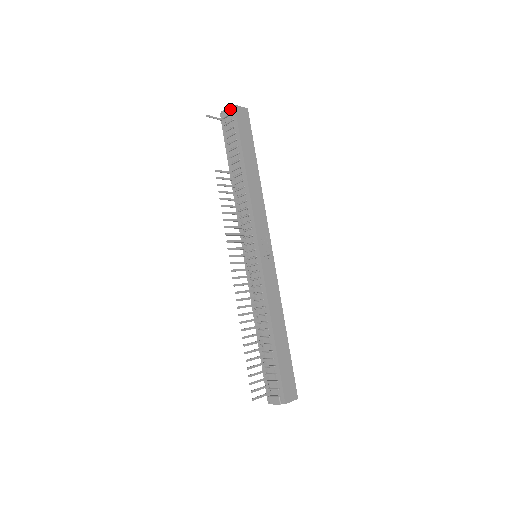
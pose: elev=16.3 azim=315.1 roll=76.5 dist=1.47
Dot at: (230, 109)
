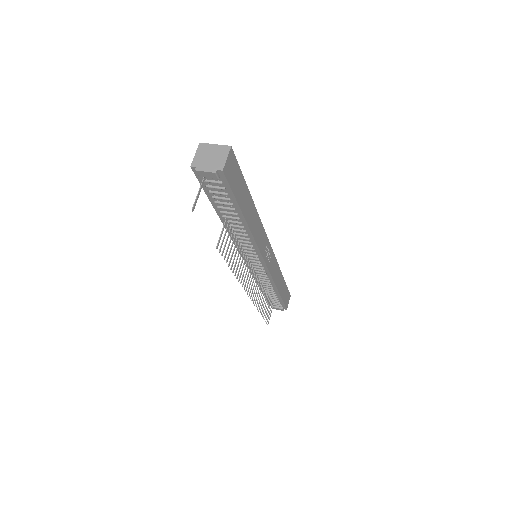
Dot at: (216, 176)
